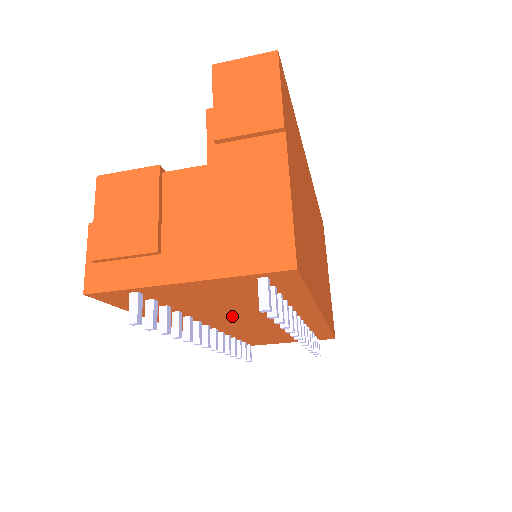
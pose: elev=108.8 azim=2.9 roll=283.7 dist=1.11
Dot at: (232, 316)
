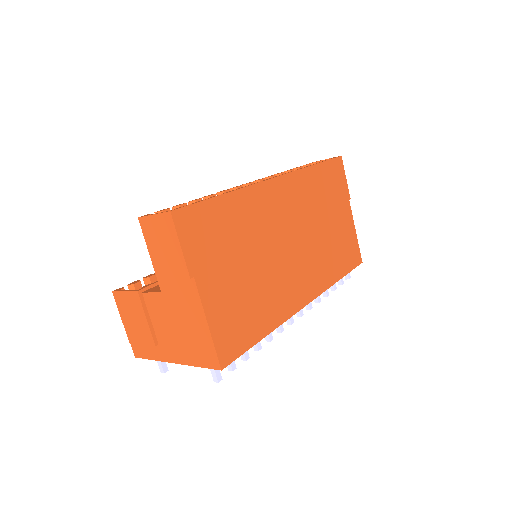
Dot at: occluded
